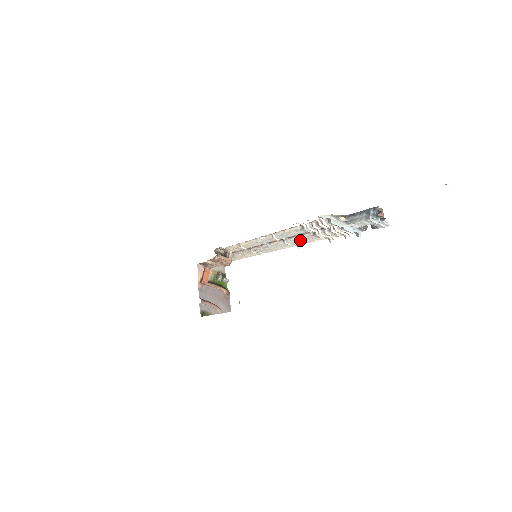
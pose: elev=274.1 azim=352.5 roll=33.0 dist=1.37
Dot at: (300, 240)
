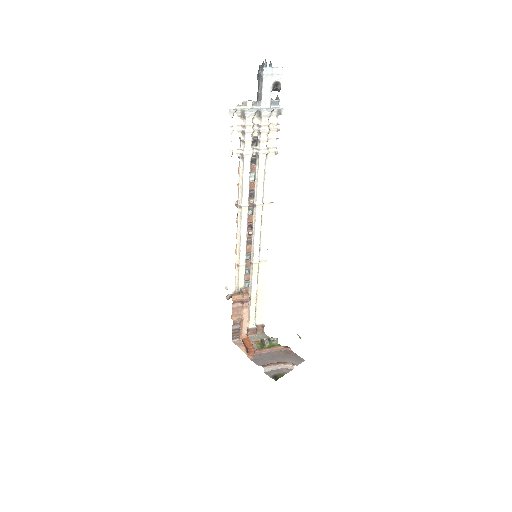
Dot at: (260, 183)
